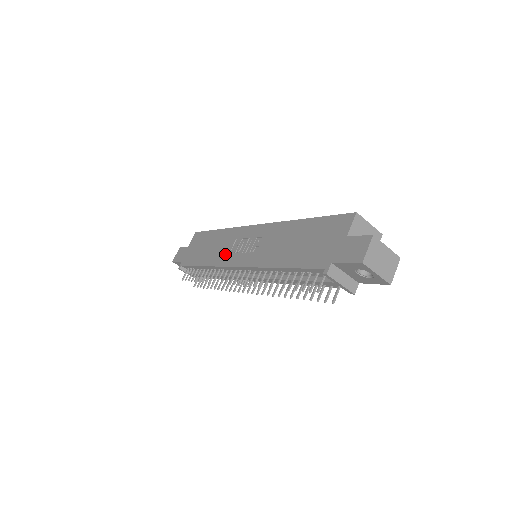
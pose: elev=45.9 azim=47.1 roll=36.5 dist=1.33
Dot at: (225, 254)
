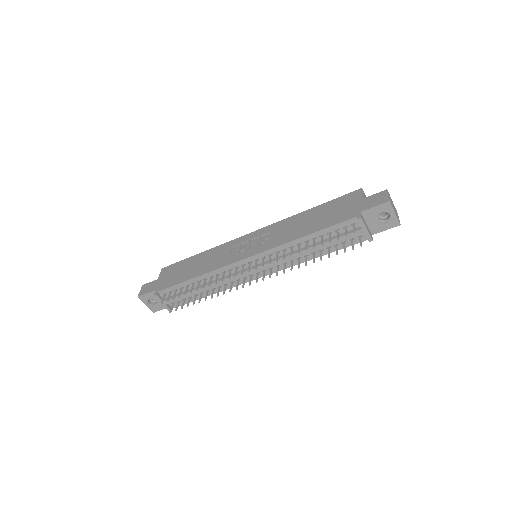
Dot at: (225, 258)
